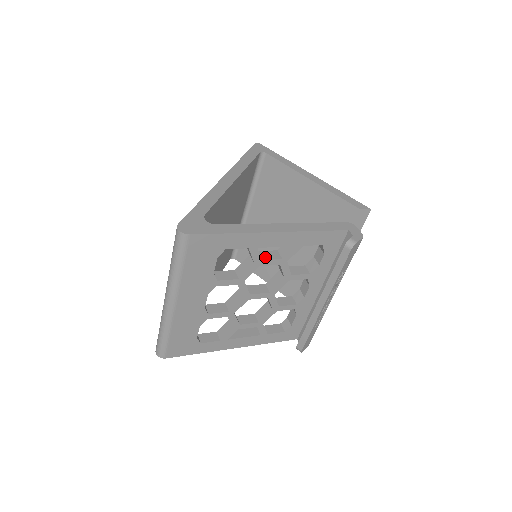
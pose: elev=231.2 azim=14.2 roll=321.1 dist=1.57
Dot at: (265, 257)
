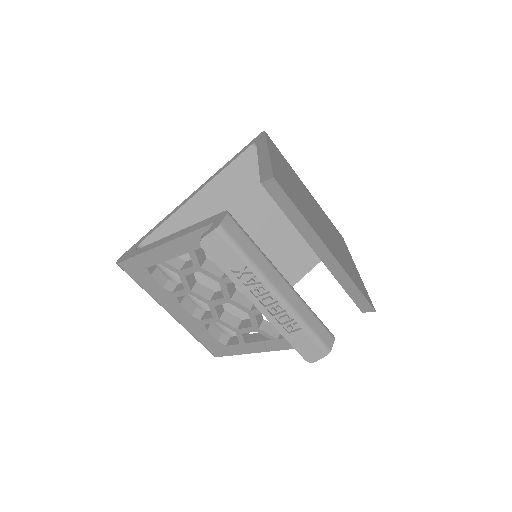
Dot at: (184, 267)
